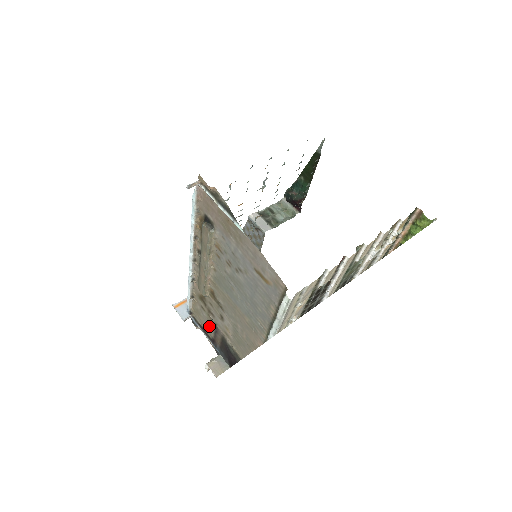
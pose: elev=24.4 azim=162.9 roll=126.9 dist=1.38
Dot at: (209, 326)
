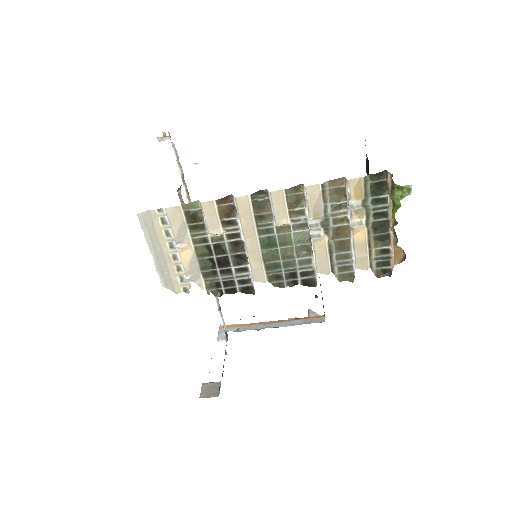
Dot at: occluded
